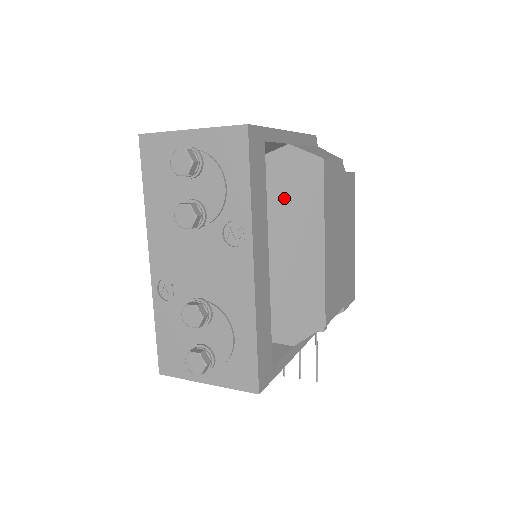
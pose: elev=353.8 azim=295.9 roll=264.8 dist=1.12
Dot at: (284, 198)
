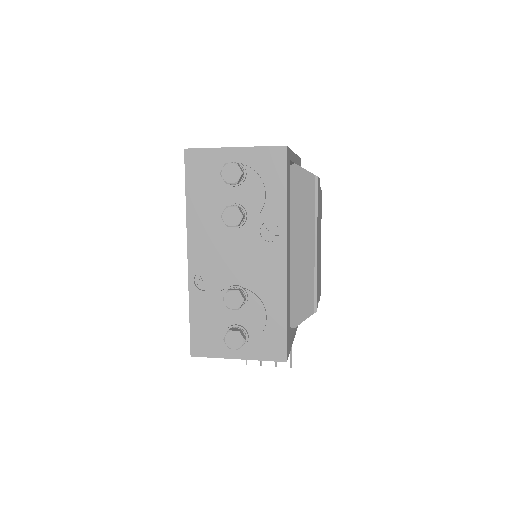
Dot at: (291, 206)
